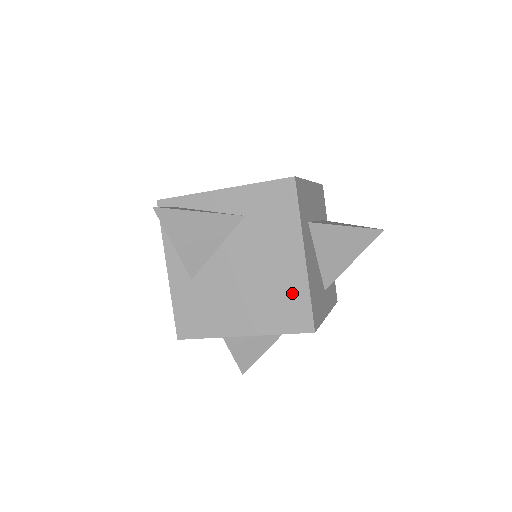
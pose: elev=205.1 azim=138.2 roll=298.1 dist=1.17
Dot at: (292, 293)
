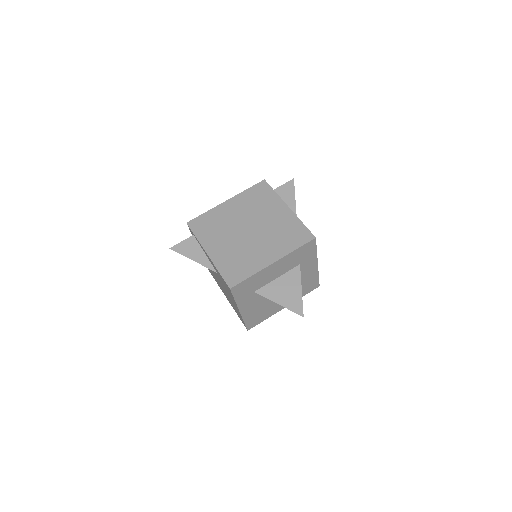
Dot at: (238, 313)
